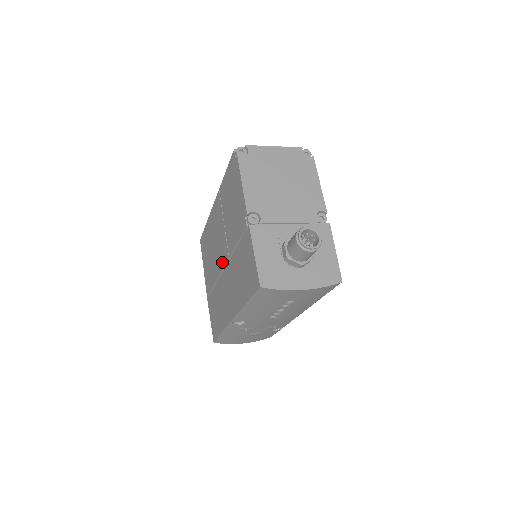
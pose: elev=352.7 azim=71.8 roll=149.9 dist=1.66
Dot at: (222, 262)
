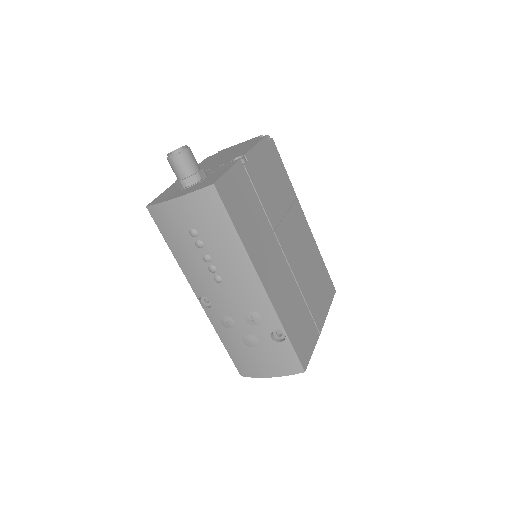
Dot at: occluded
